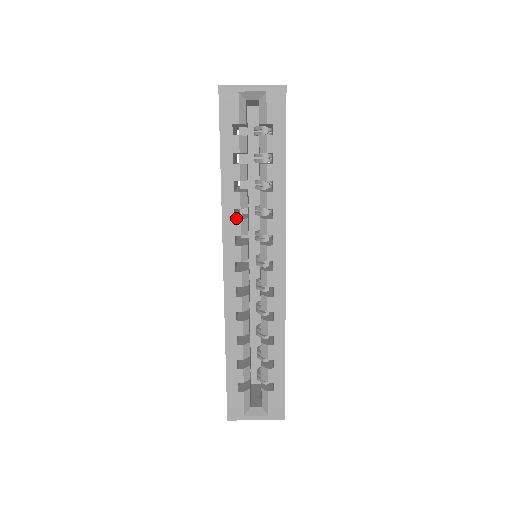
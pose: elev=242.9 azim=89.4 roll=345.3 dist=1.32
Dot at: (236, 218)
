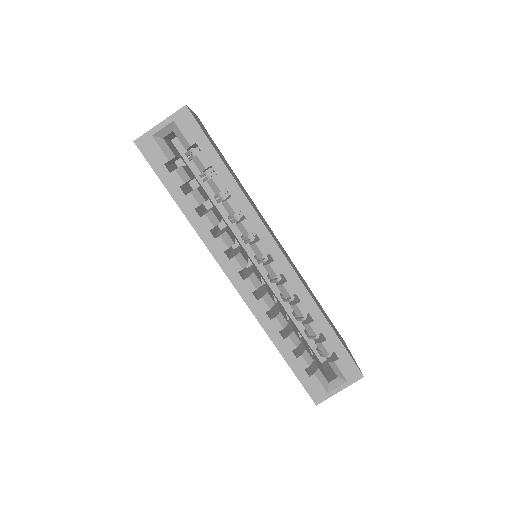
Dot at: (216, 237)
